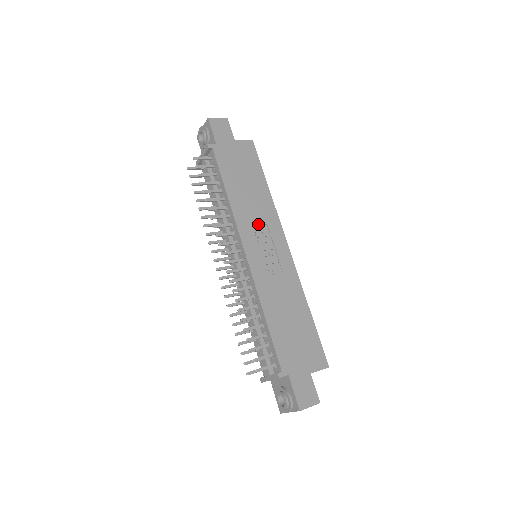
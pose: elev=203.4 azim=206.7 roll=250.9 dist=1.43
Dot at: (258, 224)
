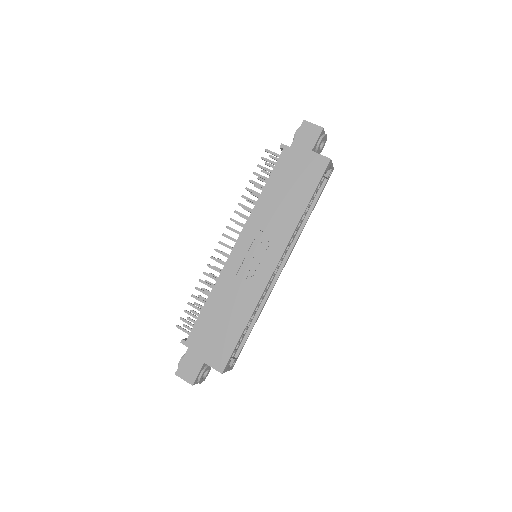
Dot at: (266, 232)
